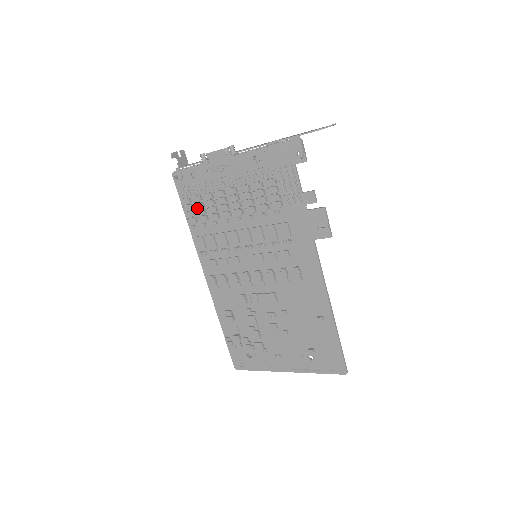
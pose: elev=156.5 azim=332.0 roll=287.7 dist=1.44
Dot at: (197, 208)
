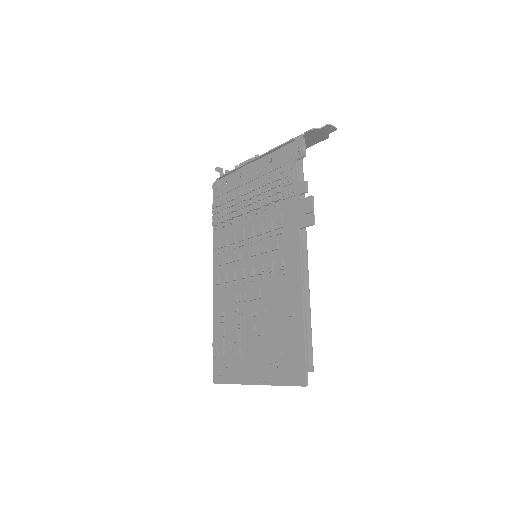
Dot at: (221, 210)
